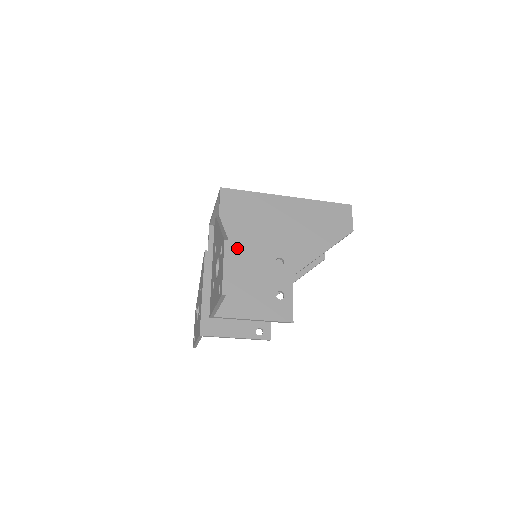
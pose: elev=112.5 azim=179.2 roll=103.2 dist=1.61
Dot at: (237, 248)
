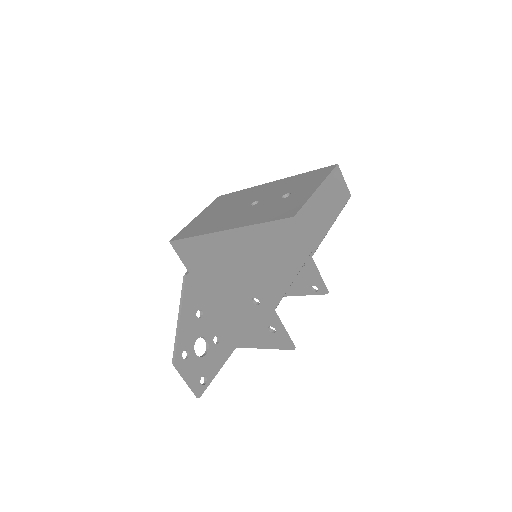
Dot at: (217, 295)
